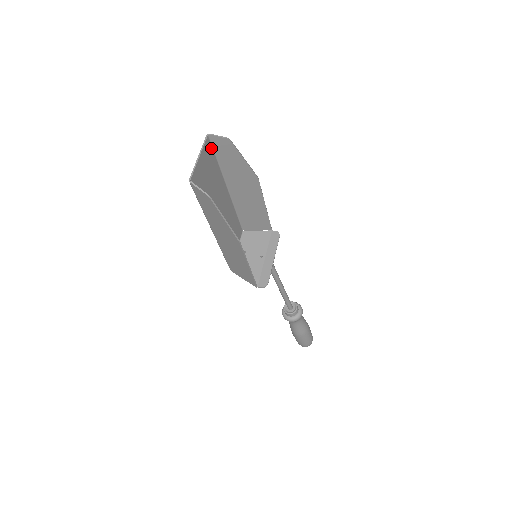
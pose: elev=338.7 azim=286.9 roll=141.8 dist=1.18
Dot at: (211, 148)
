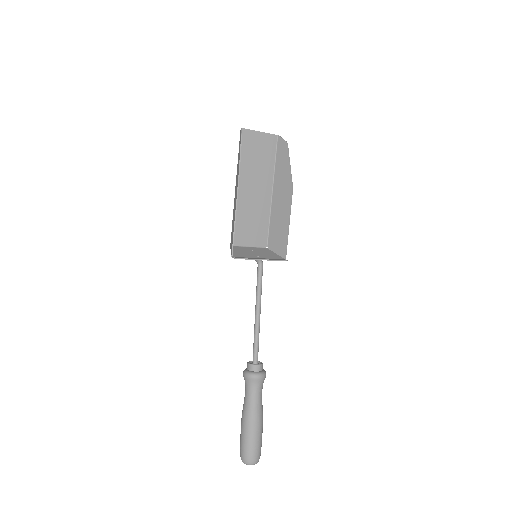
Dot at: (275, 146)
